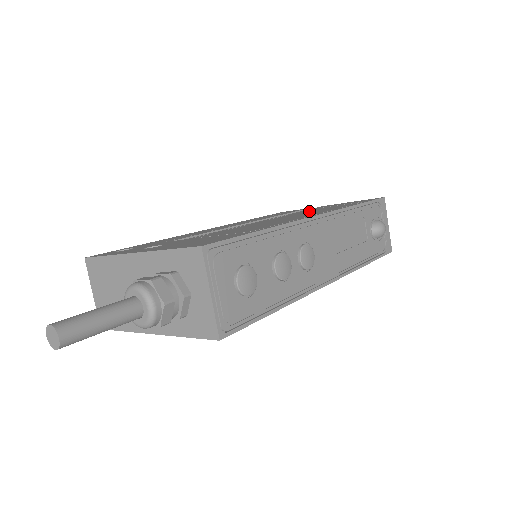
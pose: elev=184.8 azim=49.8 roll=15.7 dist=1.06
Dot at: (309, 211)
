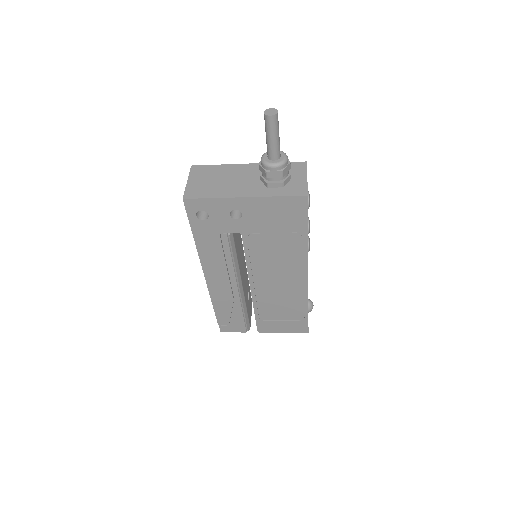
Dot at: occluded
